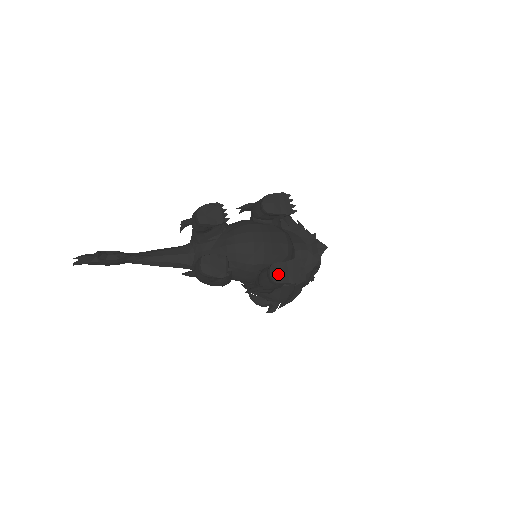
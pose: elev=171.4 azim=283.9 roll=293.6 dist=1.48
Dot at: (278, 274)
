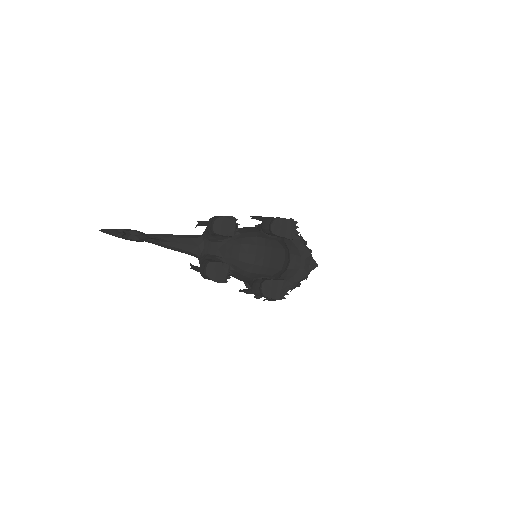
Dot at: (268, 290)
